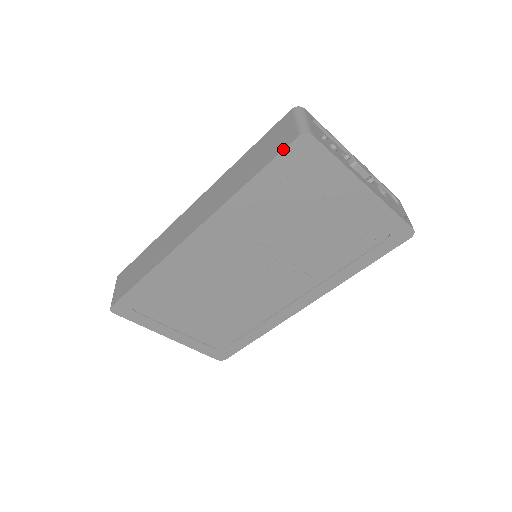
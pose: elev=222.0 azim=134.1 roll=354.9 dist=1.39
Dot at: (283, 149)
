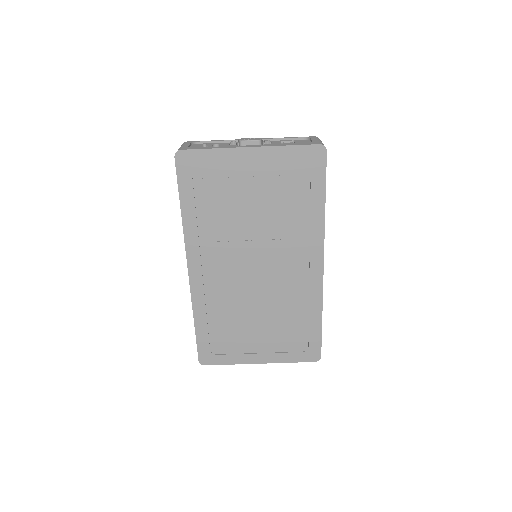
Dot at: (176, 172)
